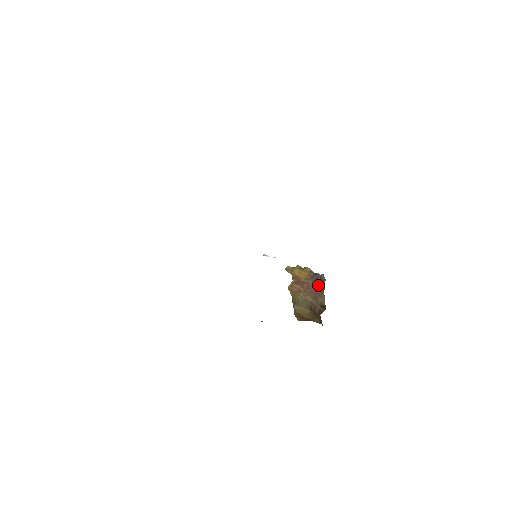
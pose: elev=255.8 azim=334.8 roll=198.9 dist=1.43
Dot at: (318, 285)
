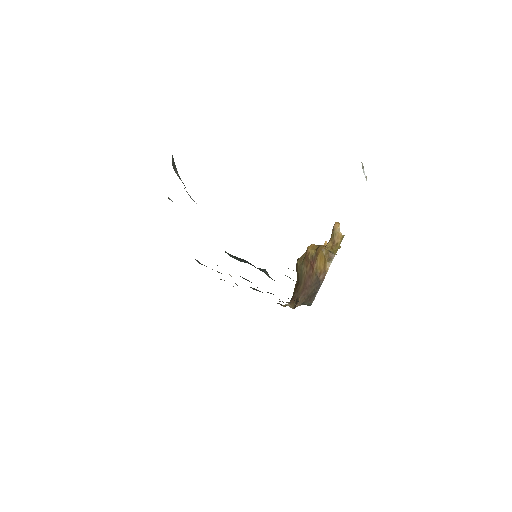
Dot at: (311, 291)
